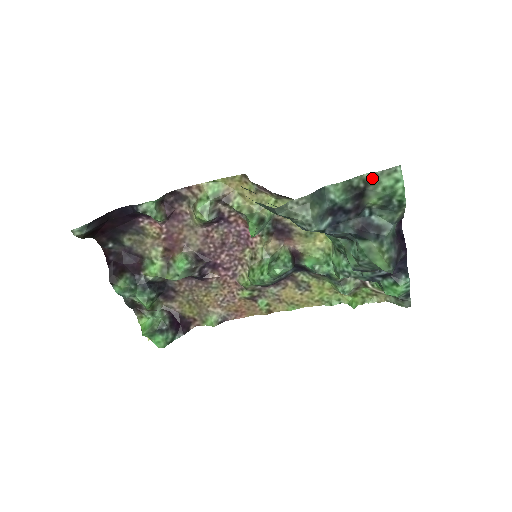
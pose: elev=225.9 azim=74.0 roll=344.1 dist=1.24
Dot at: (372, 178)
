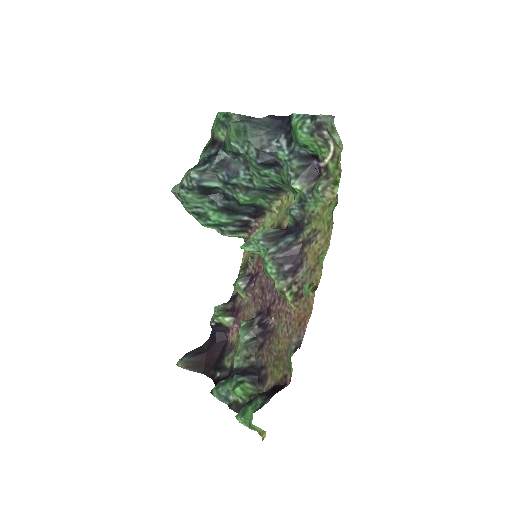
Dot at: (213, 134)
